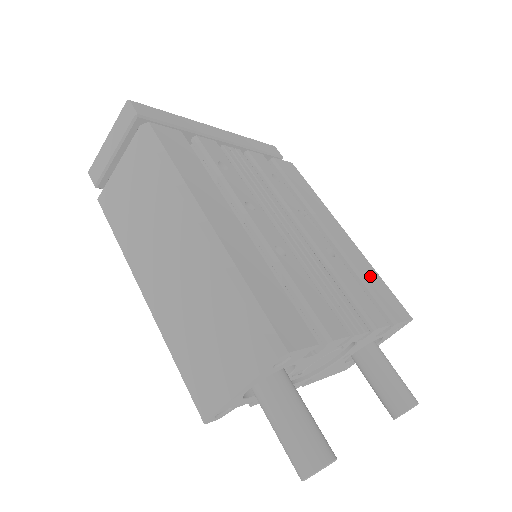
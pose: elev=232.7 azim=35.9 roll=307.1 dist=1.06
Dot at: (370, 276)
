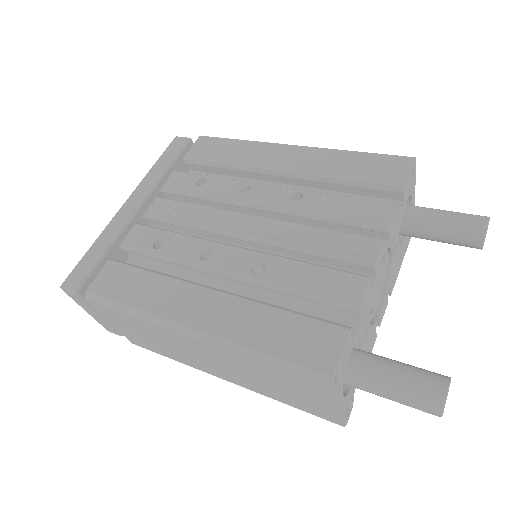
Dot at: (346, 167)
